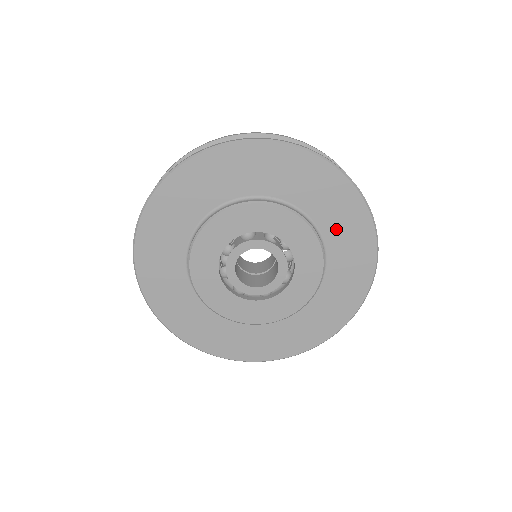
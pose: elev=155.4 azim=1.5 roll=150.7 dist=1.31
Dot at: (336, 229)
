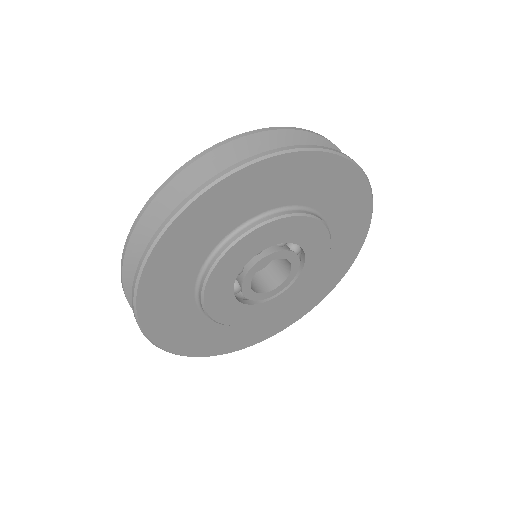
Dot at: (296, 190)
